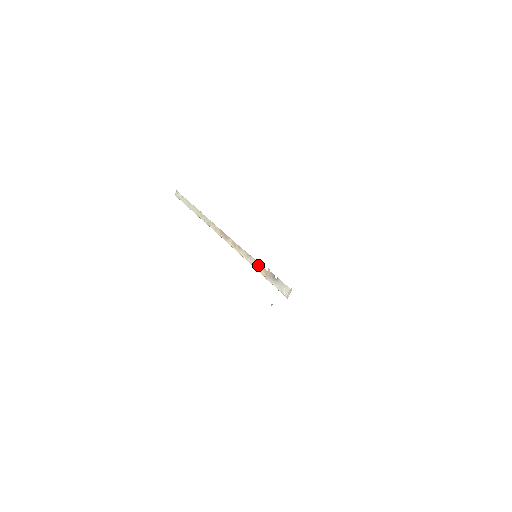
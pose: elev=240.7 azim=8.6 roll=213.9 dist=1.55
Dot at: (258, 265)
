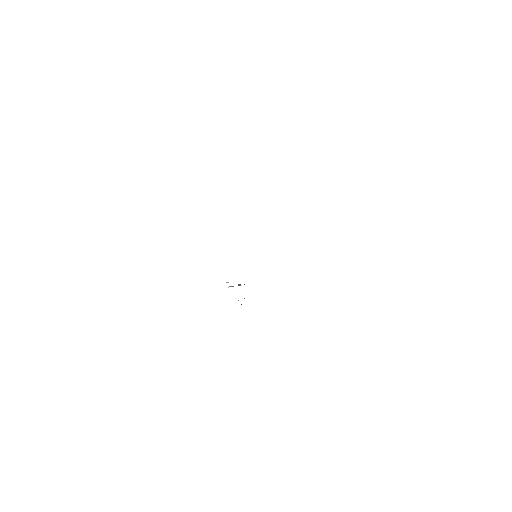
Dot at: occluded
